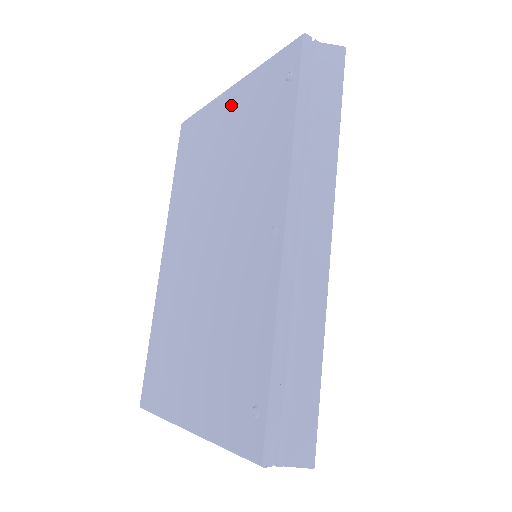
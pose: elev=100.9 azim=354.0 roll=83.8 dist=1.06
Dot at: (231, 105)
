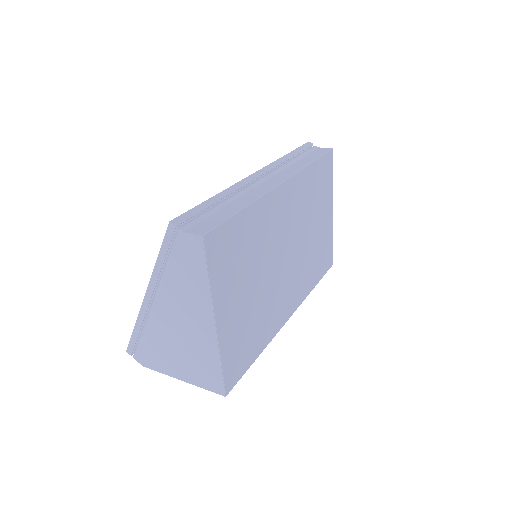
Dot at: occluded
